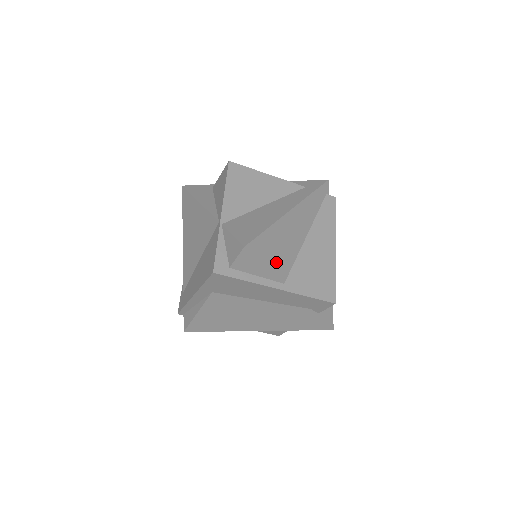
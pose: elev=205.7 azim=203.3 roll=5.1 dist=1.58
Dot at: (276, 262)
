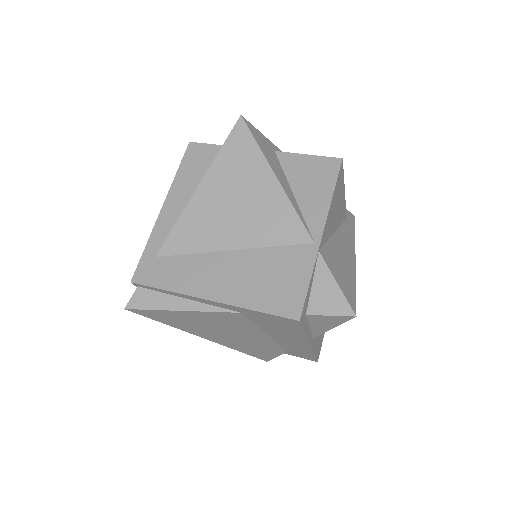
Dot at: occluded
